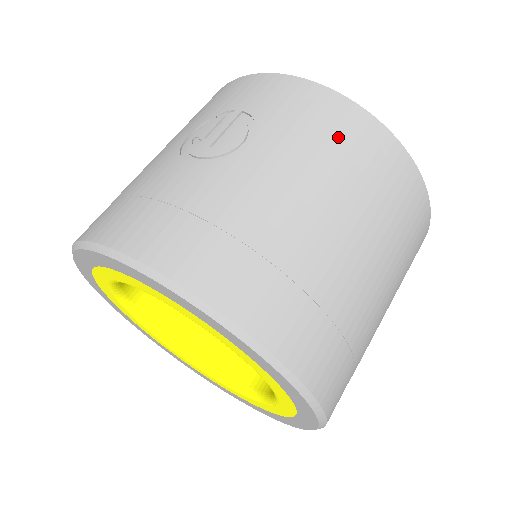
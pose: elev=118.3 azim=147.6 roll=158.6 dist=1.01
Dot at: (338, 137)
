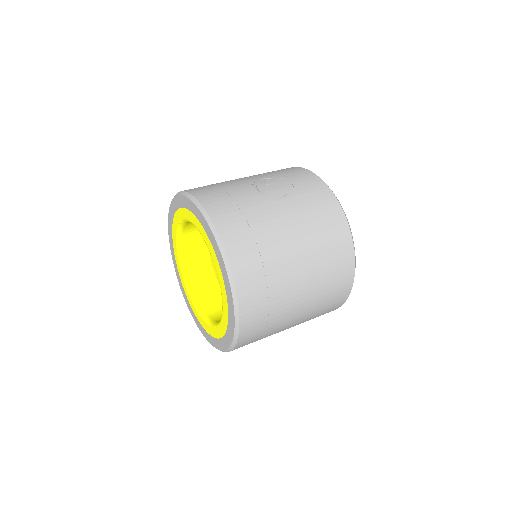
Dot at: (325, 221)
